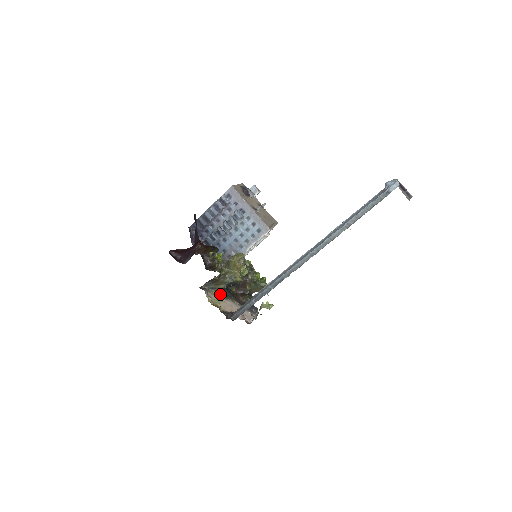
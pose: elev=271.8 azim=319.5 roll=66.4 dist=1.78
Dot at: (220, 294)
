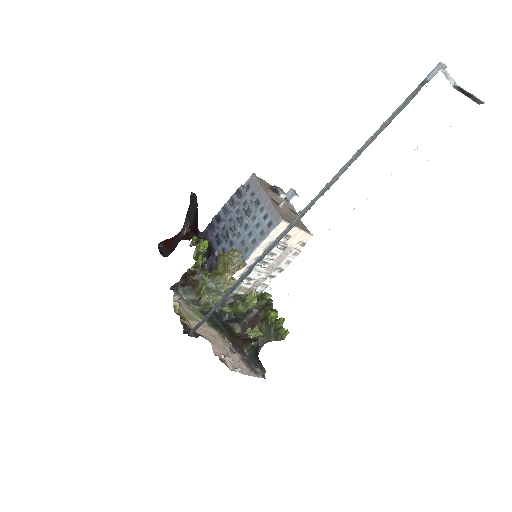
Dot at: occluded
